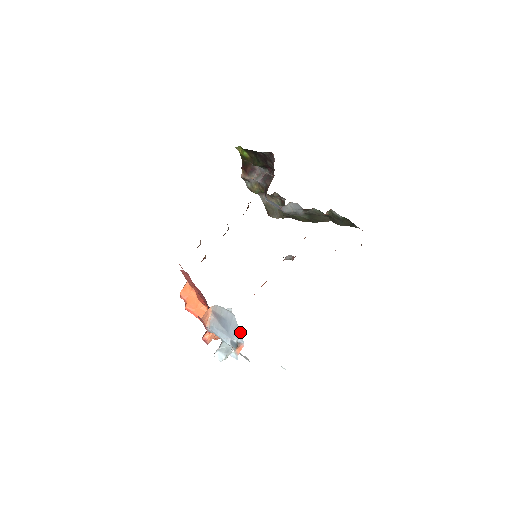
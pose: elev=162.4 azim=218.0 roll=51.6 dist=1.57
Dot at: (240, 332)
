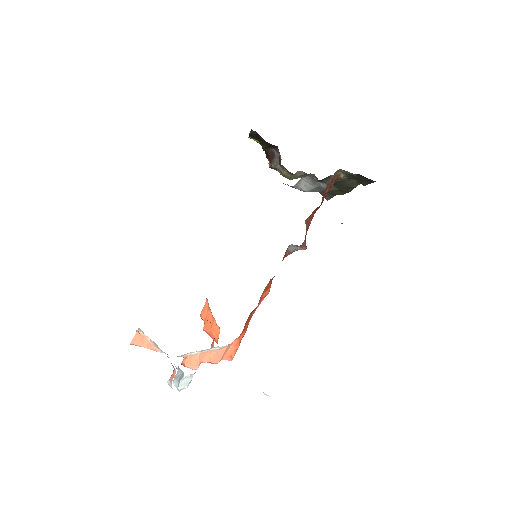
Dot at: occluded
